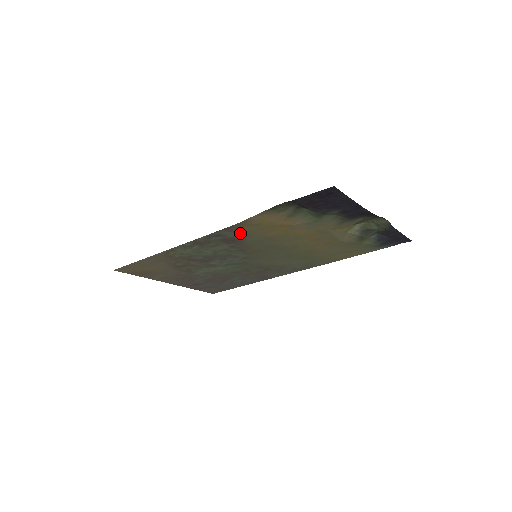
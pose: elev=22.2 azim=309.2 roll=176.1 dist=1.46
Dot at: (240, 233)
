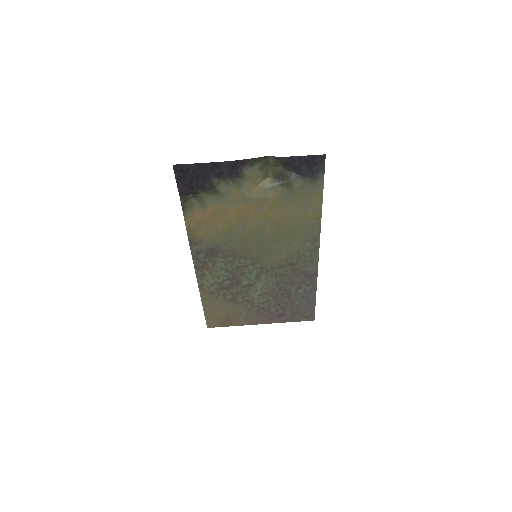
Dot at: (205, 242)
